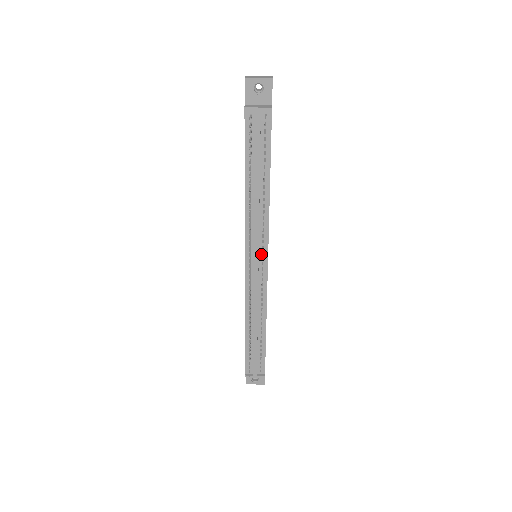
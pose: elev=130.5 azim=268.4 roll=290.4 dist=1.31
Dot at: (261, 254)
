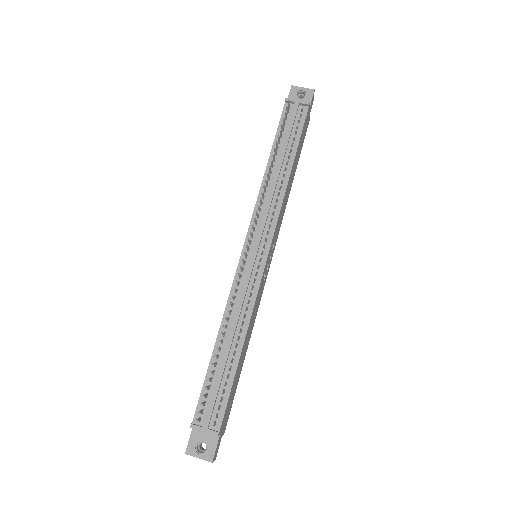
Dot at: (264, 241)
